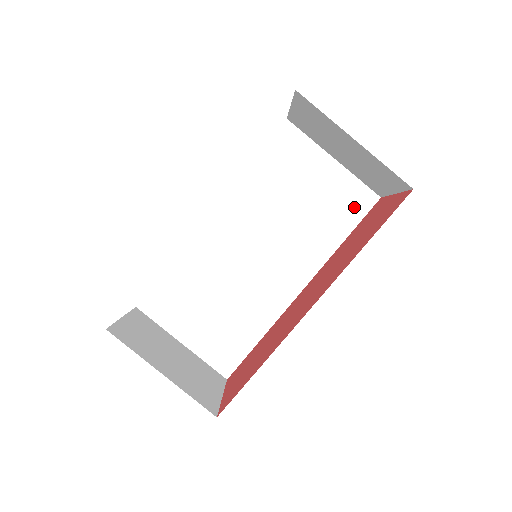
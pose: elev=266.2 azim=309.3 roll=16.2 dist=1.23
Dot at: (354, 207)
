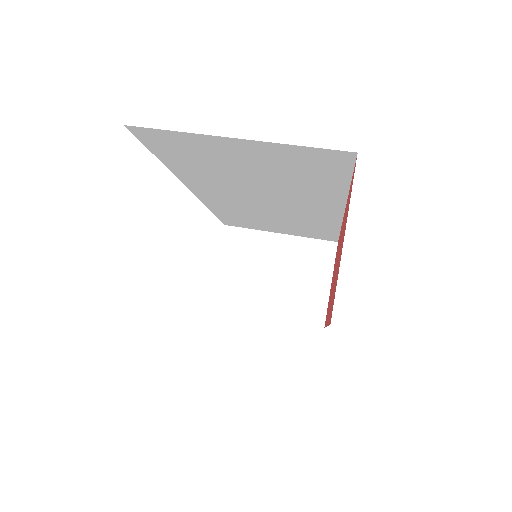
Dot at: occluded
